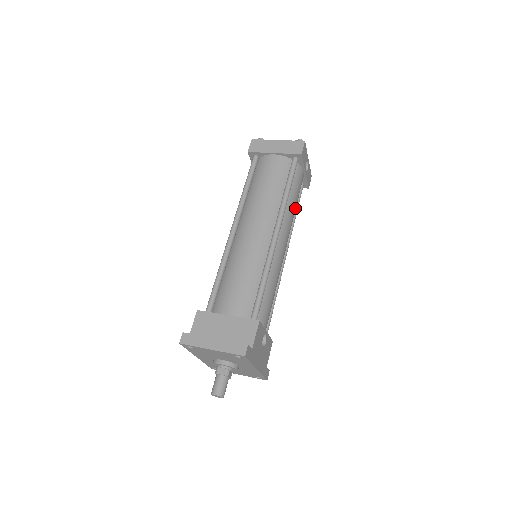
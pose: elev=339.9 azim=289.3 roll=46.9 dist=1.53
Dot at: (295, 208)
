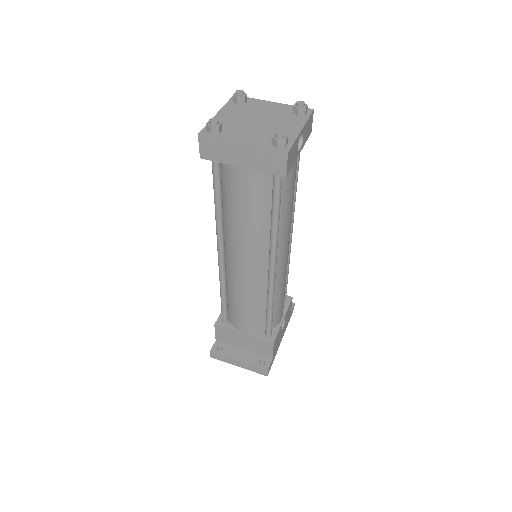
Dot at: (292, 203)
